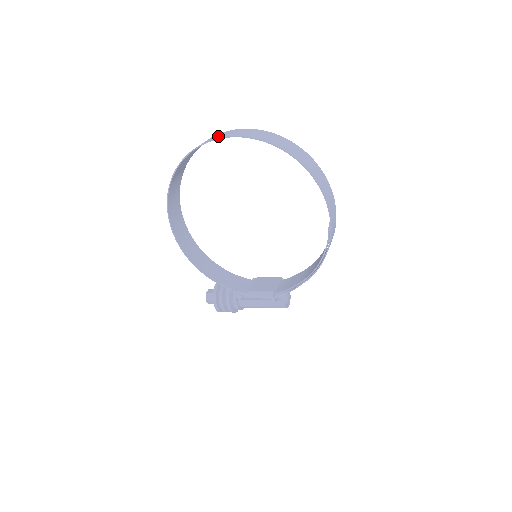
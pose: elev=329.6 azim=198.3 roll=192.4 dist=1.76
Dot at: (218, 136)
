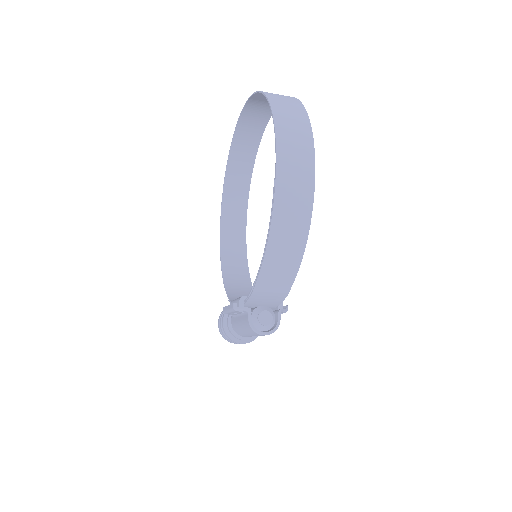
Dot at: (250, 114)
